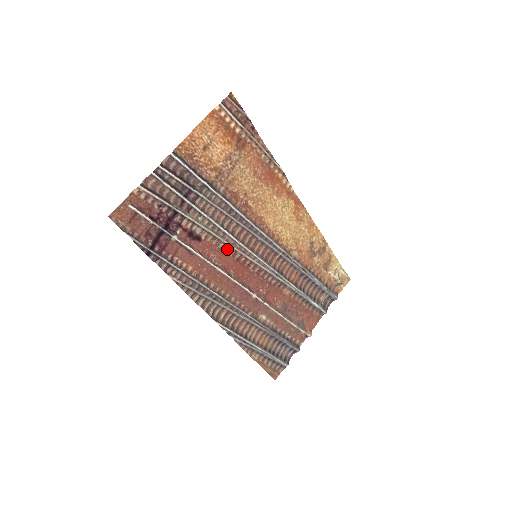
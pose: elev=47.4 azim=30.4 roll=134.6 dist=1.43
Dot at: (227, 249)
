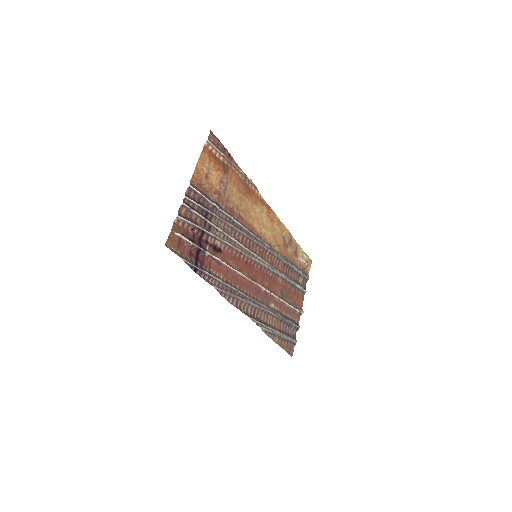
Dot at: (238, 255)
